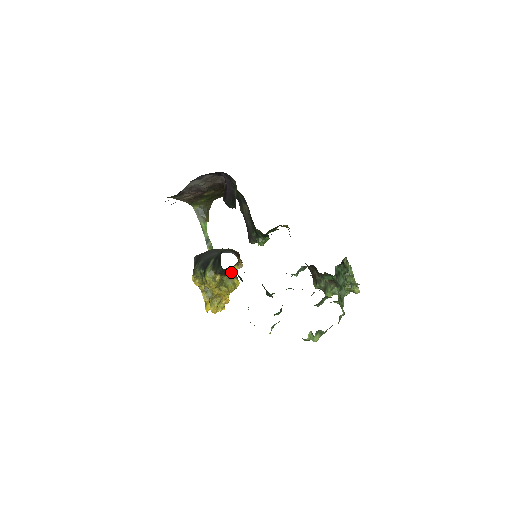
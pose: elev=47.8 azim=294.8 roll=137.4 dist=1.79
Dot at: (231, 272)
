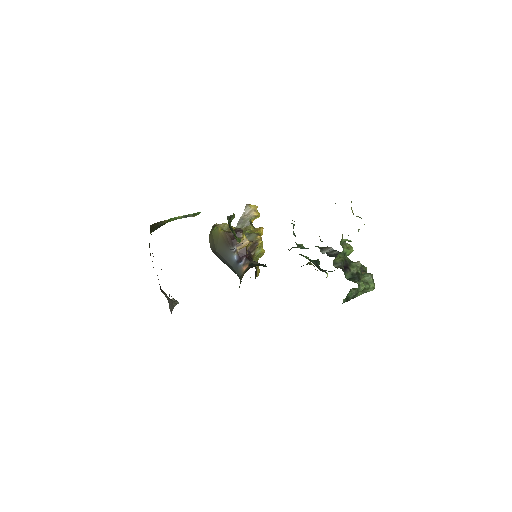
Dot at: (251, 253)
